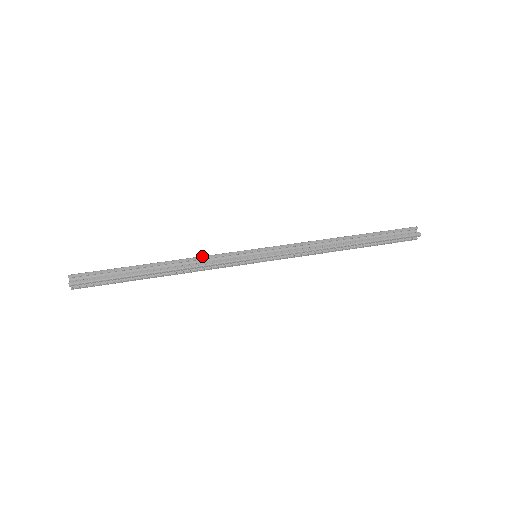
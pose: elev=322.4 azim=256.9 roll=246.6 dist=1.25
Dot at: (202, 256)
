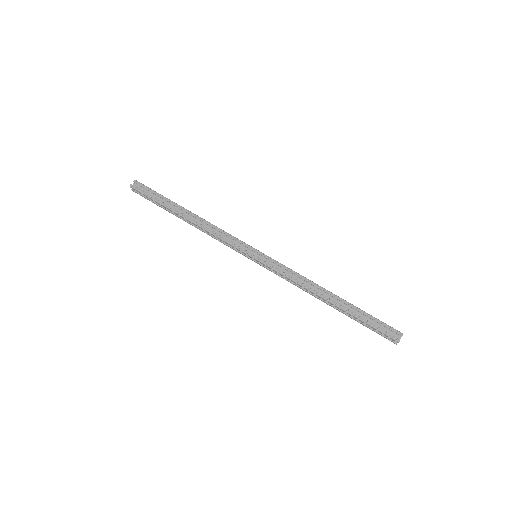
Dot at: (219, 228)
